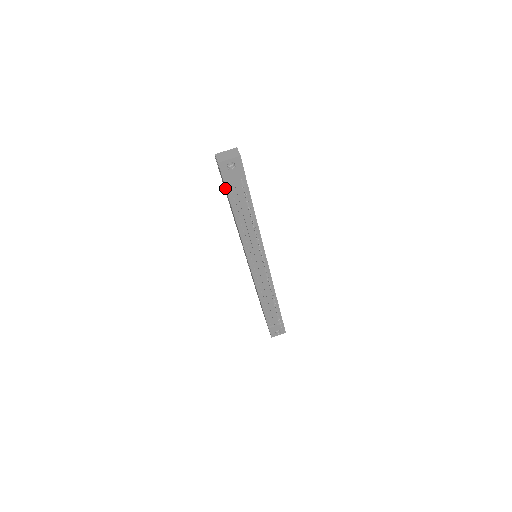
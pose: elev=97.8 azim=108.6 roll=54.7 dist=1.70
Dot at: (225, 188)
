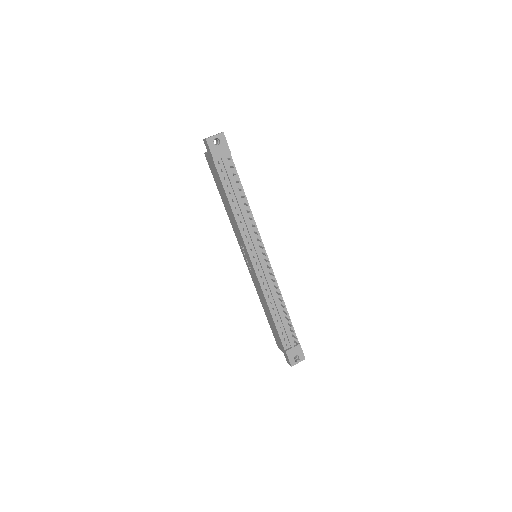
Dot at: (215, 170)
